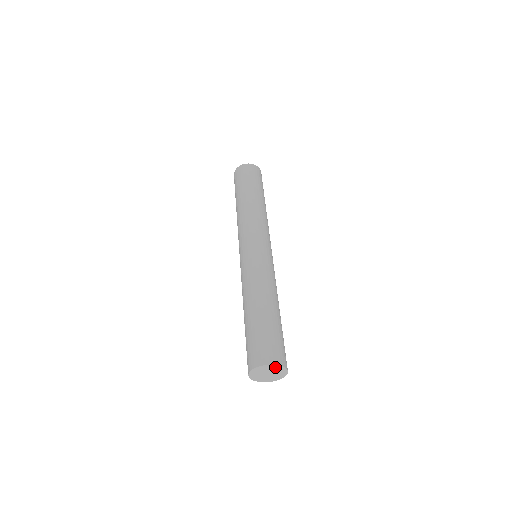
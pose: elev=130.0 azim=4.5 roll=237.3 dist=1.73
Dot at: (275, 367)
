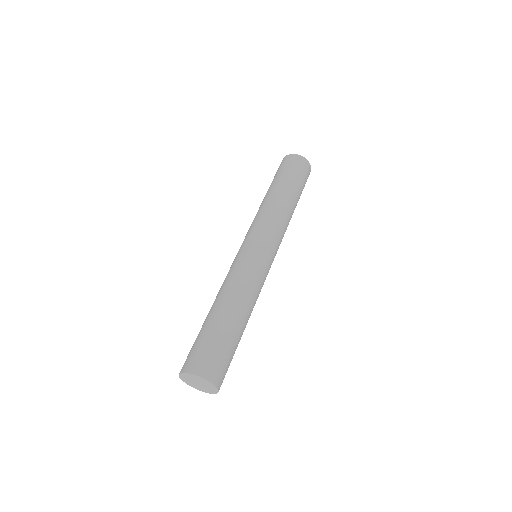
Dot at: (211, 385)
